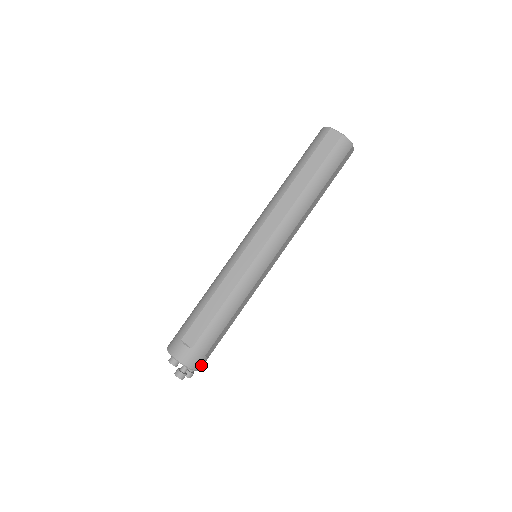
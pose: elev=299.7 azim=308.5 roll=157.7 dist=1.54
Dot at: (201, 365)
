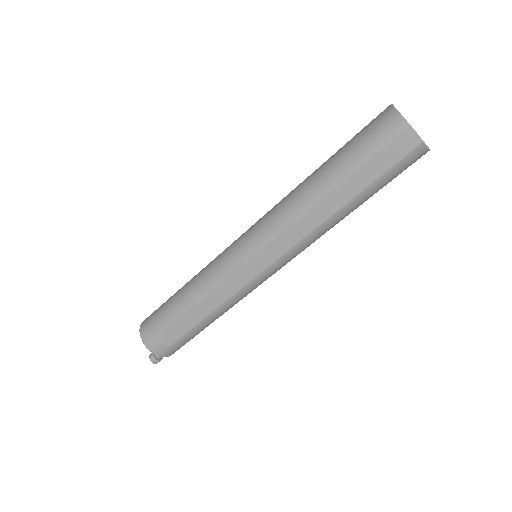
Dot at: occluded
